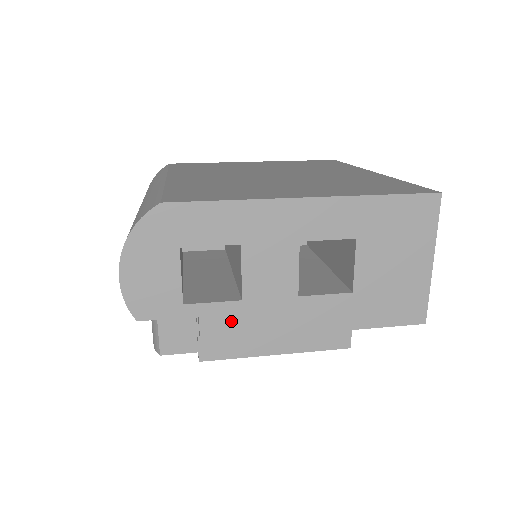
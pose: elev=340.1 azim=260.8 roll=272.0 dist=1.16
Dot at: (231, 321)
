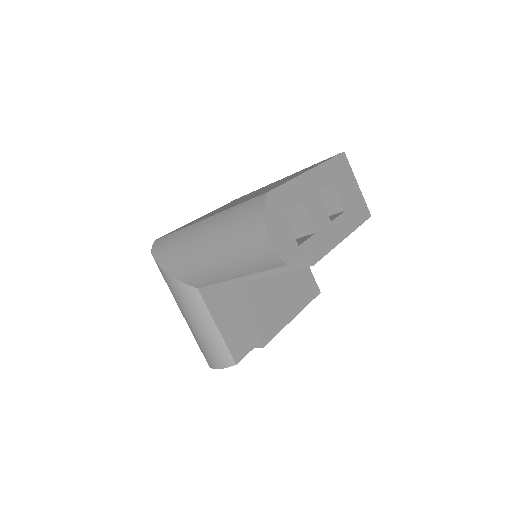
Dot at: (317, 247)
